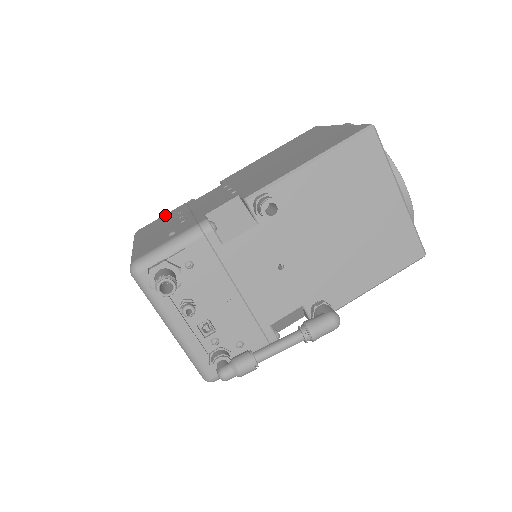
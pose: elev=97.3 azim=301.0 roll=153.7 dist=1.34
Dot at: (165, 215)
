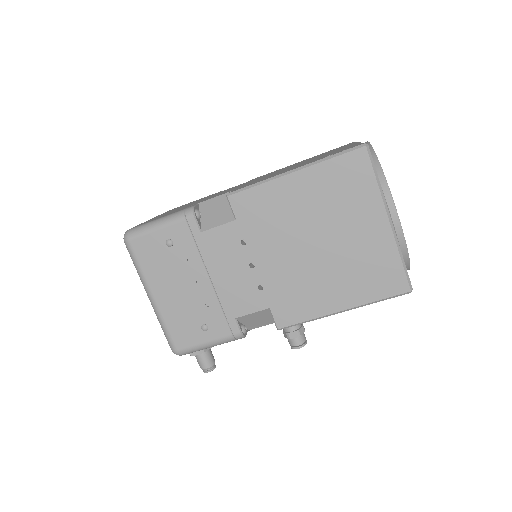
Dot at: (166, 244)
